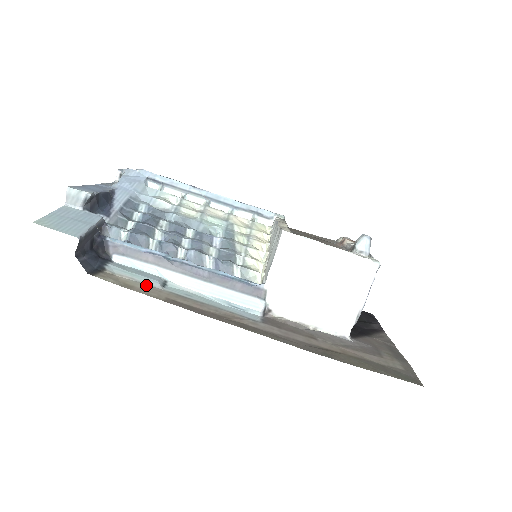
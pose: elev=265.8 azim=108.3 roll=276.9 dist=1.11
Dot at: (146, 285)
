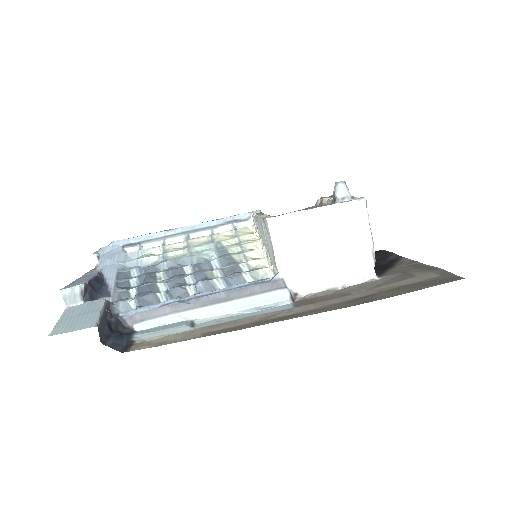
Dot at: (177, 334)
